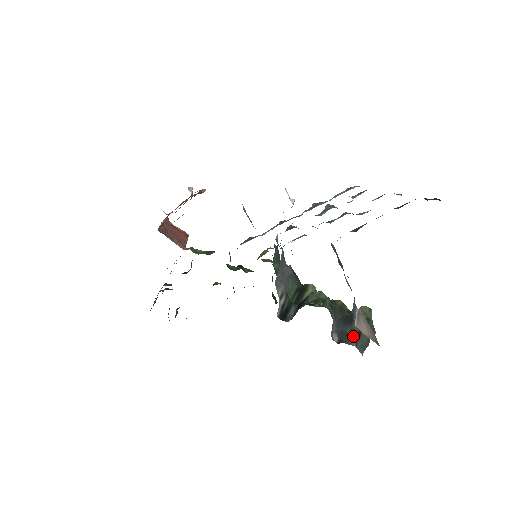
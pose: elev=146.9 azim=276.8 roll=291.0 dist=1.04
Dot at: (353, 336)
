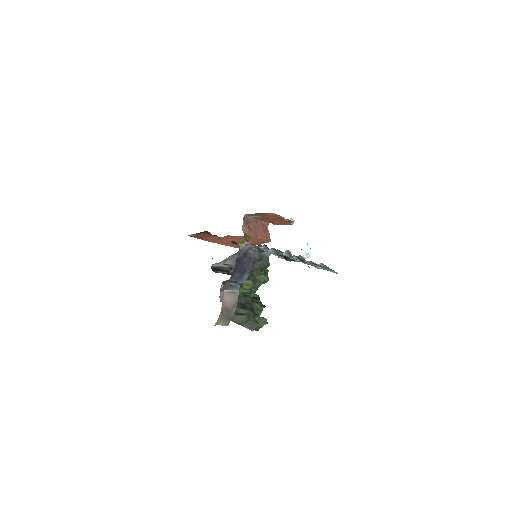
Dot at: occluded
